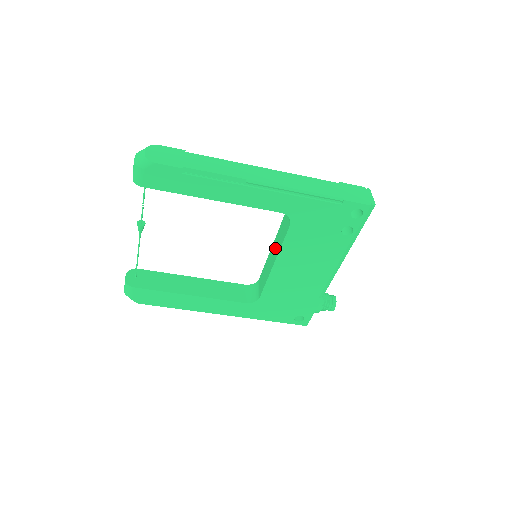
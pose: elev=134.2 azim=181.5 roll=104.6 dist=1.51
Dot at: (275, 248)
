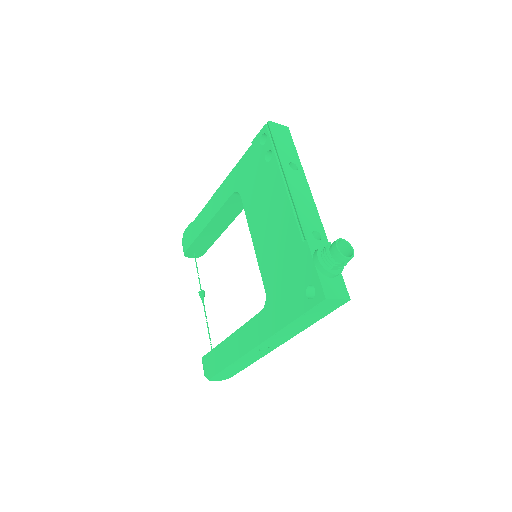
Dot at: occluded
